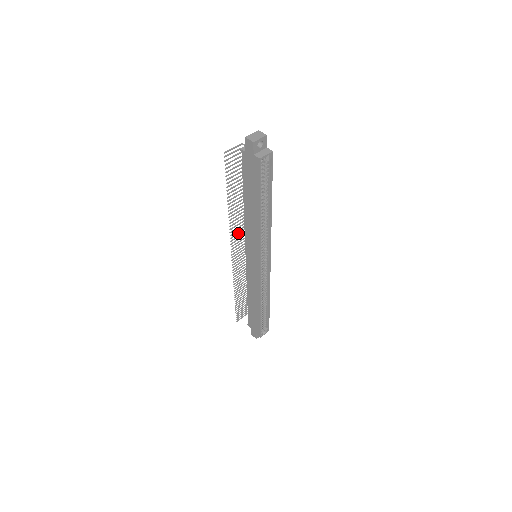
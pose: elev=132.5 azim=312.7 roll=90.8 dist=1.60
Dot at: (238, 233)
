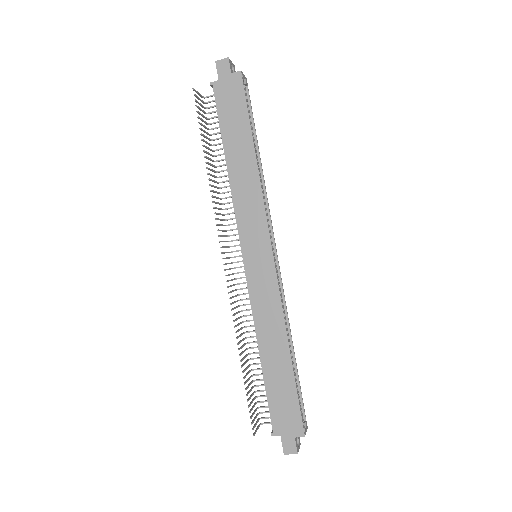
Dot at: (222, 230)
